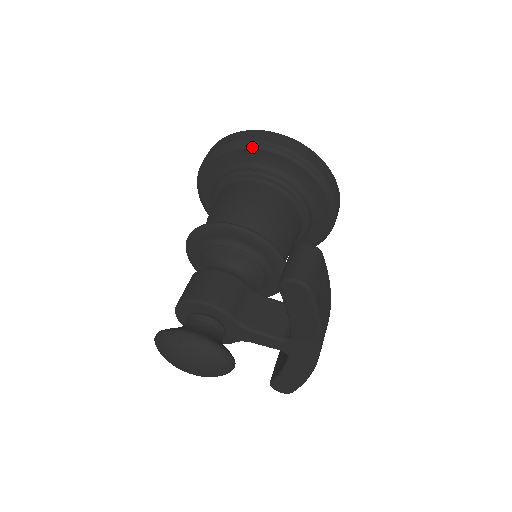
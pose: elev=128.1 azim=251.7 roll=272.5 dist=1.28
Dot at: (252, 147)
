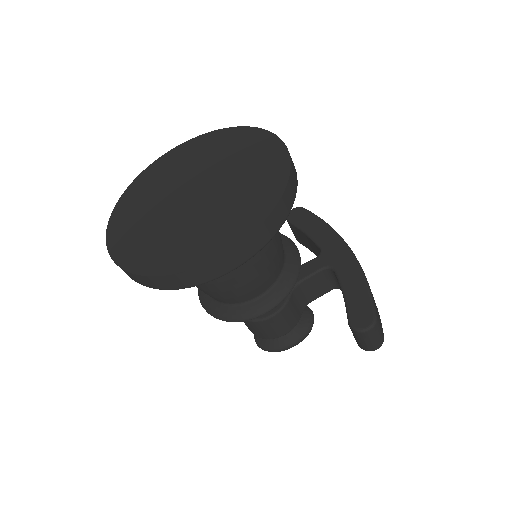
Dot at: (212, 280)
